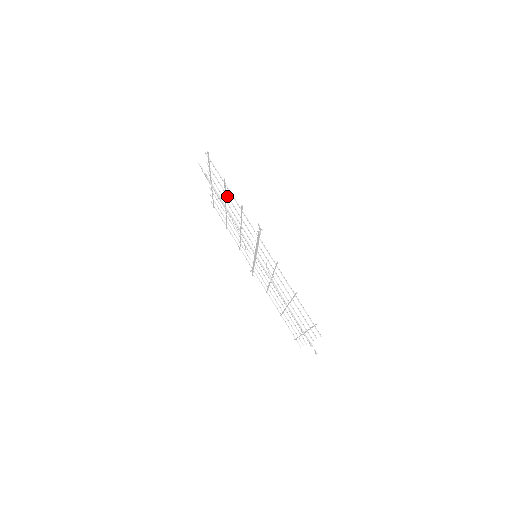
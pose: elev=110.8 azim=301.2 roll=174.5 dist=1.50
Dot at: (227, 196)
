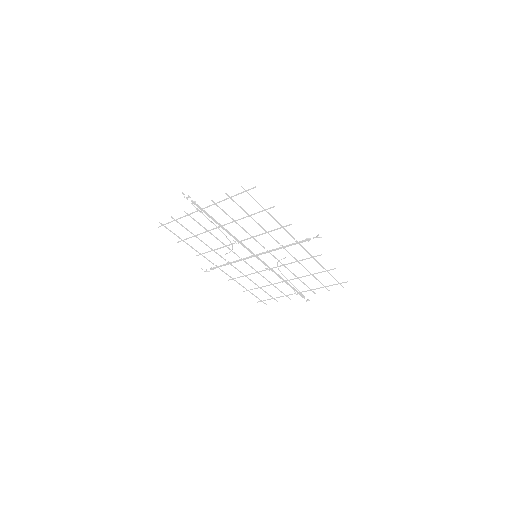
Dot at: (252, 218)
